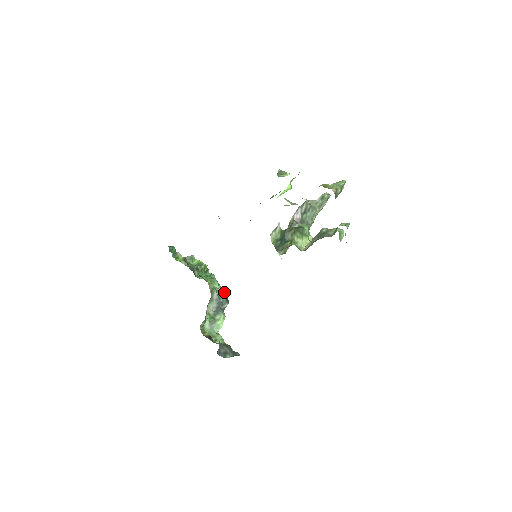
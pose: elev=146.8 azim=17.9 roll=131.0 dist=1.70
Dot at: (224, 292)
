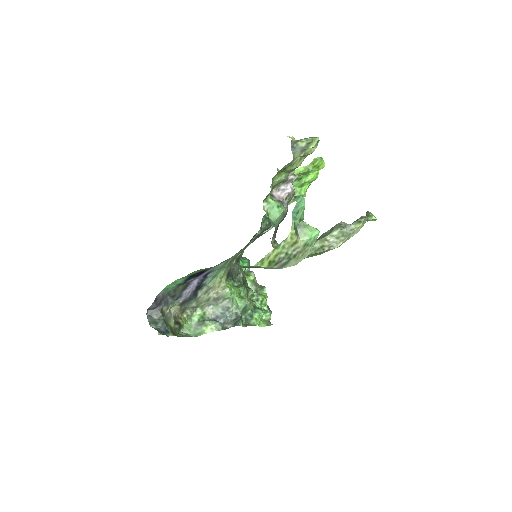
Dot at: (240, 313)
